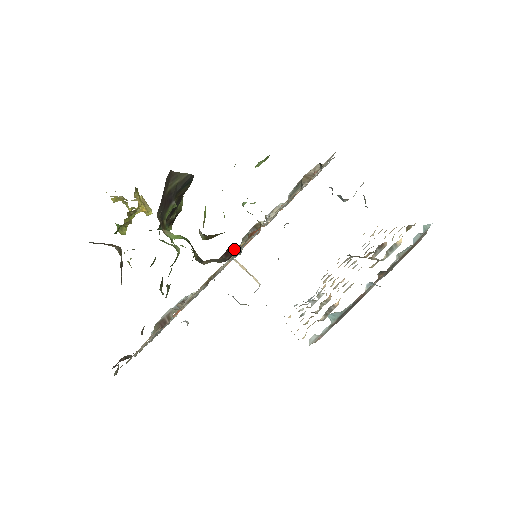
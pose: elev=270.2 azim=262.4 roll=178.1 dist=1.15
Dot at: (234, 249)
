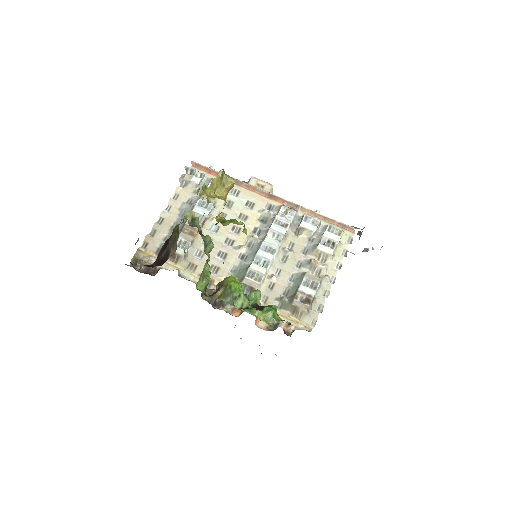
Dot at: occluded
